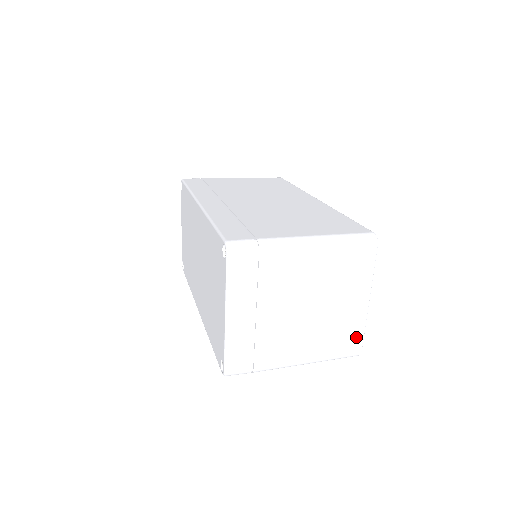
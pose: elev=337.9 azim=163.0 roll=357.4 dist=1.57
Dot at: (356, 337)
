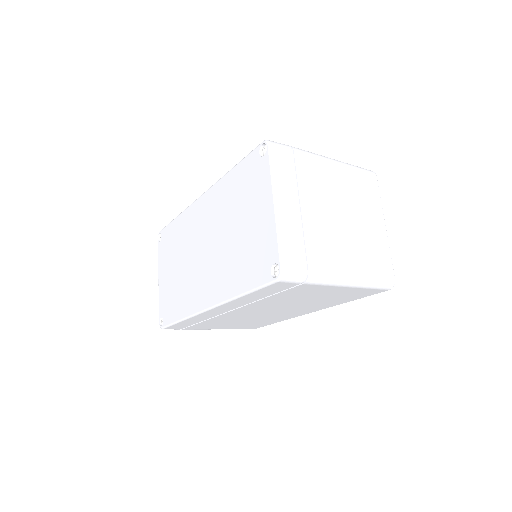
Dot at: (386, 261)
